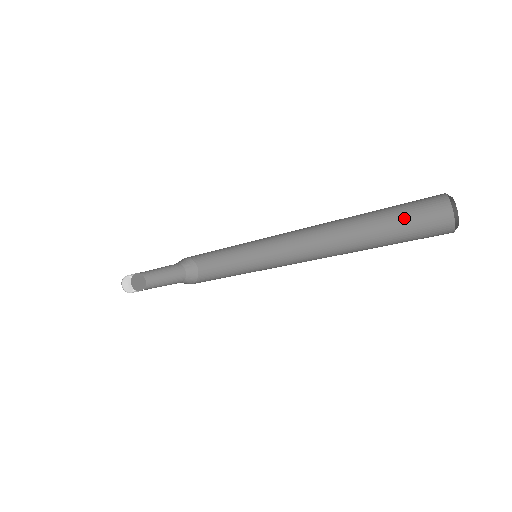
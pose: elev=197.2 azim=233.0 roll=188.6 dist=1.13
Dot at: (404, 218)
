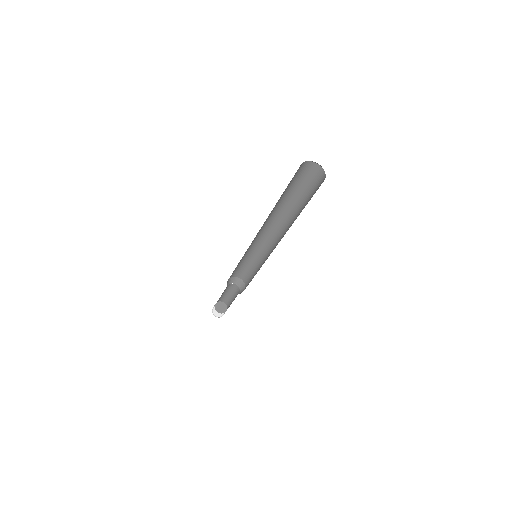
Dot at: (310, 196)
